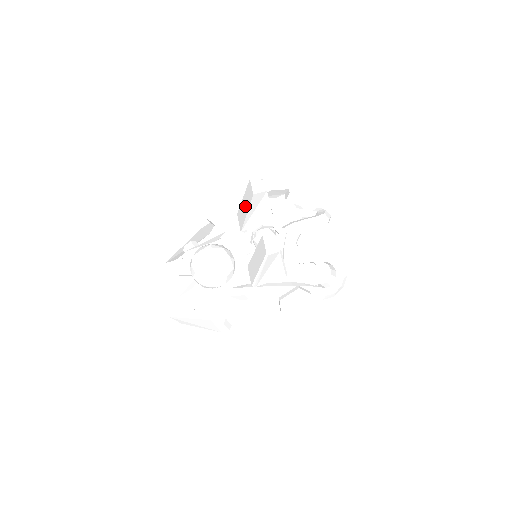
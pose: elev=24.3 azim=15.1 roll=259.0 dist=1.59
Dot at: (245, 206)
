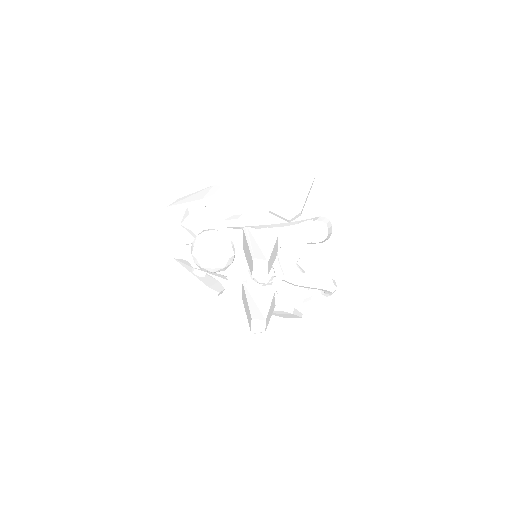
Dot at: (247, 255)
